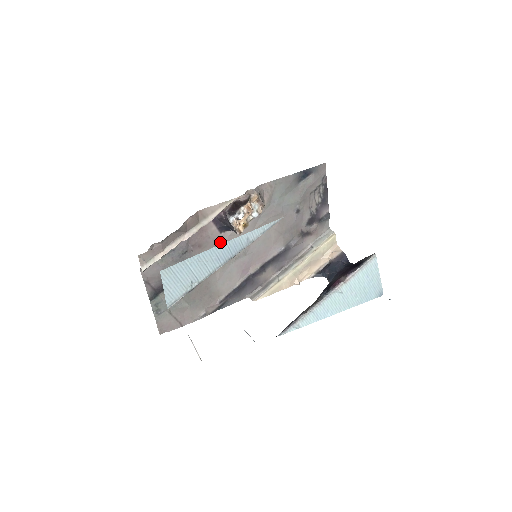
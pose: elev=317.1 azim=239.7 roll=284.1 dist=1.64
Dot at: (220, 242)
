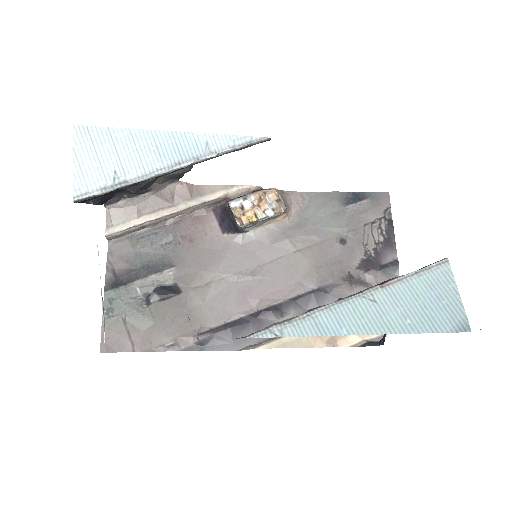
Dot at: (220, 246)
